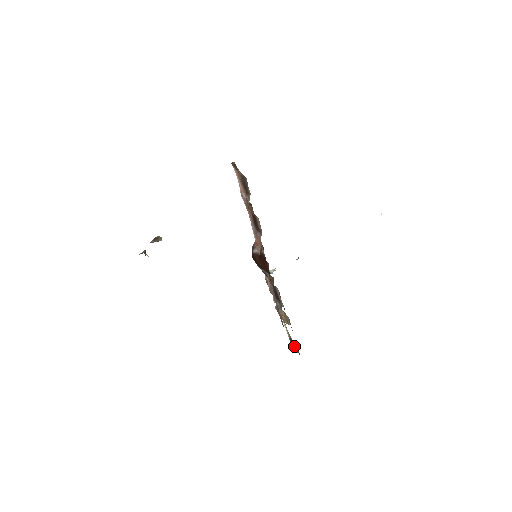
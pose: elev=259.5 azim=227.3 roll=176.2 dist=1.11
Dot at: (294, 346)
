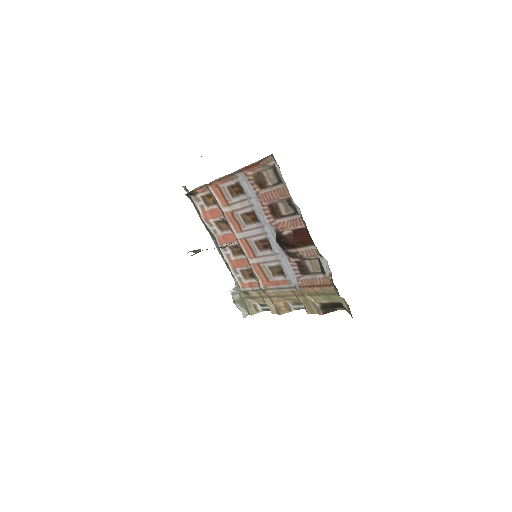
Dot at: (330, 307)
